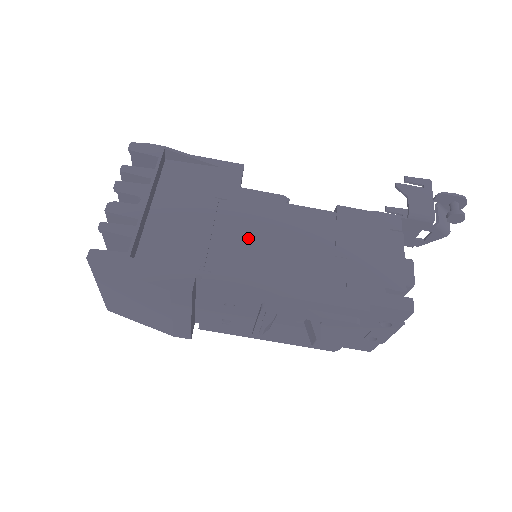
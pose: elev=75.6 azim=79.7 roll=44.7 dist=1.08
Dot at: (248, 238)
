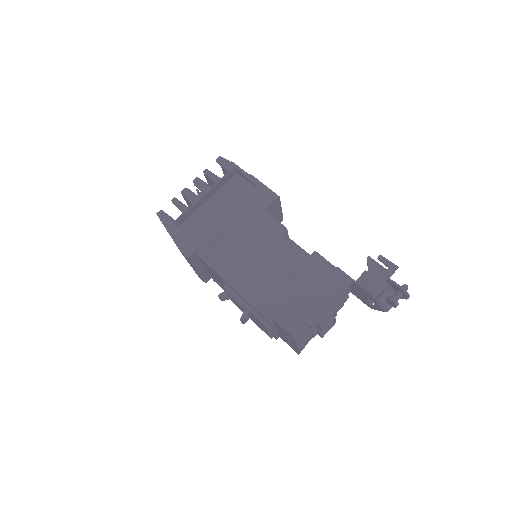
Dot at: (245, 243)
